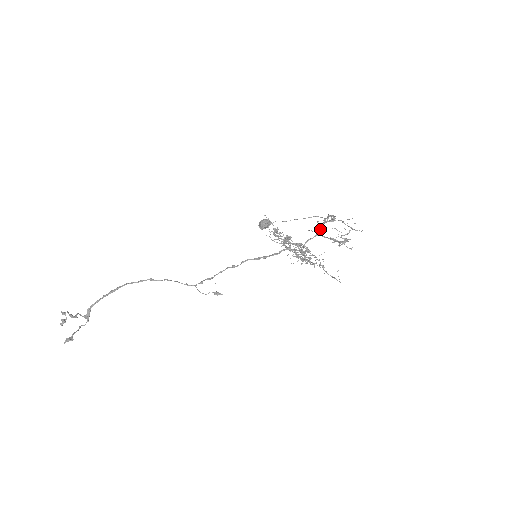
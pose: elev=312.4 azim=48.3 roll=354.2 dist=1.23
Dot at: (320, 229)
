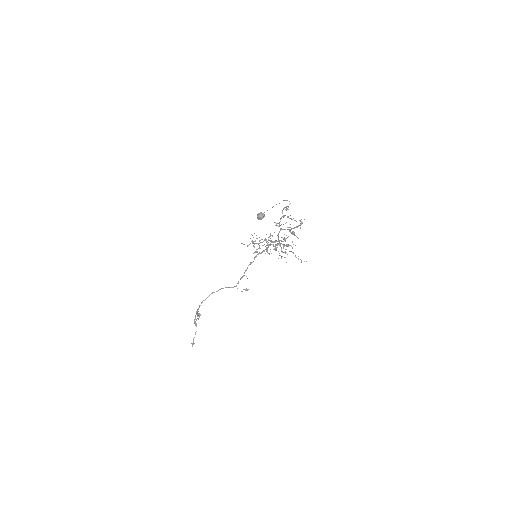
Dot at: (280, 225)
